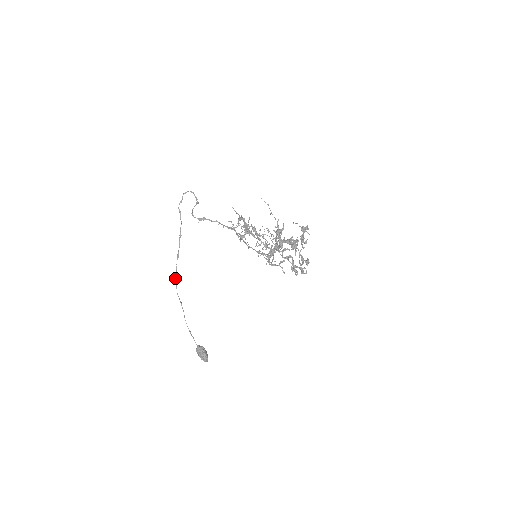
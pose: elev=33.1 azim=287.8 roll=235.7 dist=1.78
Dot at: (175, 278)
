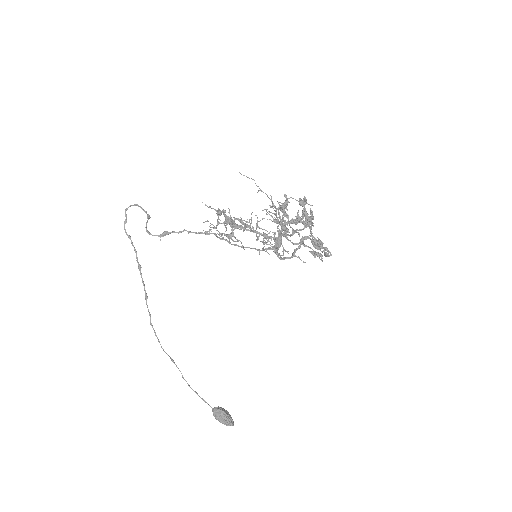
Dot at: occluded
